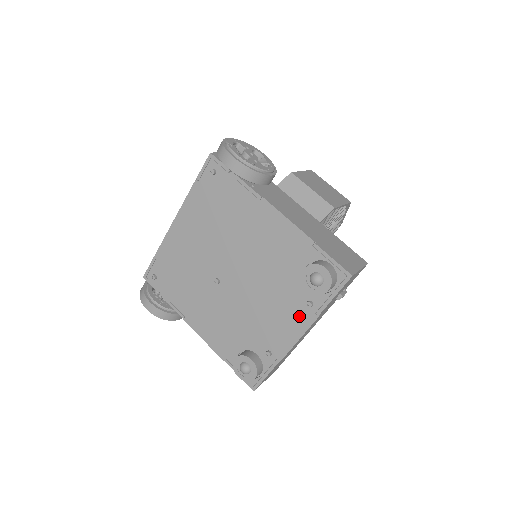
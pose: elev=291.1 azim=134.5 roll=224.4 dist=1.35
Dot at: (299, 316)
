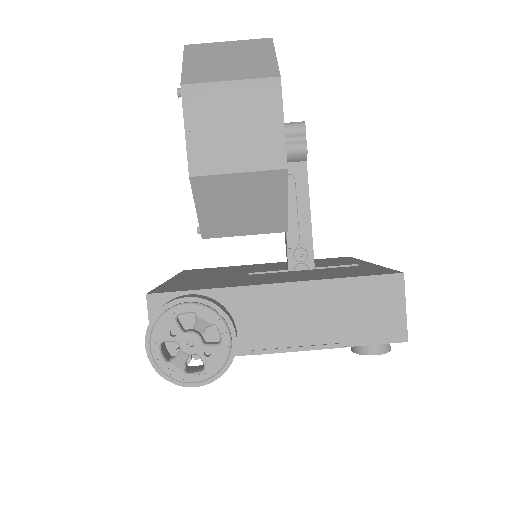
Dot at: occluded
